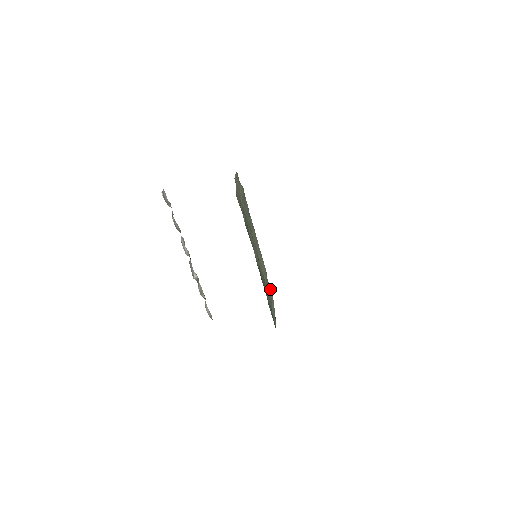
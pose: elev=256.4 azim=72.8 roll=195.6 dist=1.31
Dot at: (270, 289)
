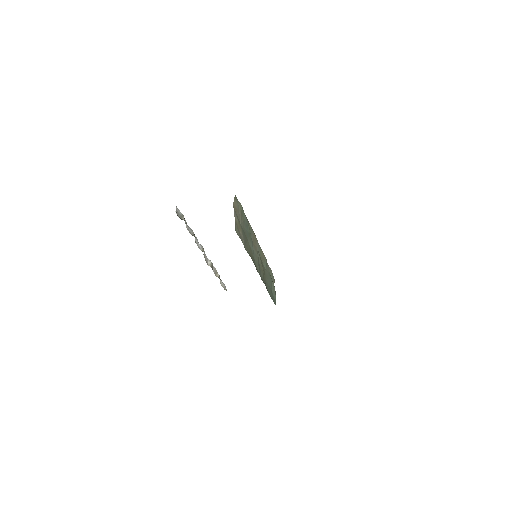
Dot at: (270, 270)
